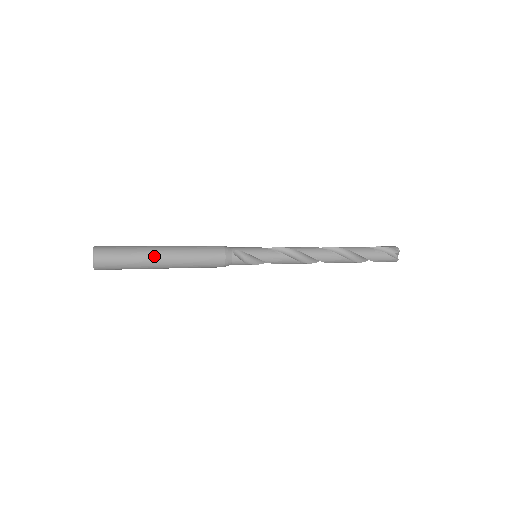
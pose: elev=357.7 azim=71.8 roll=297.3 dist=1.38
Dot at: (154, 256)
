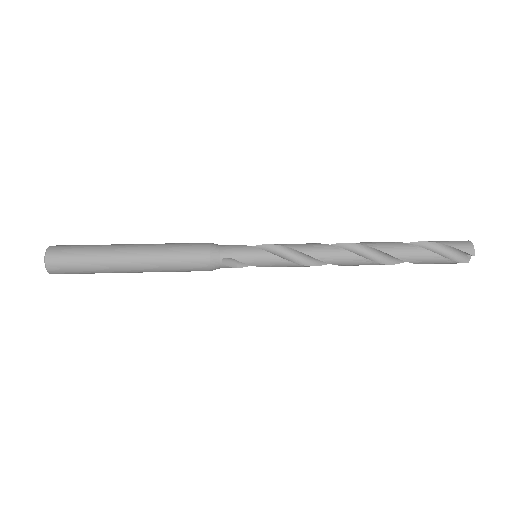
Dot at: (118, 268)
